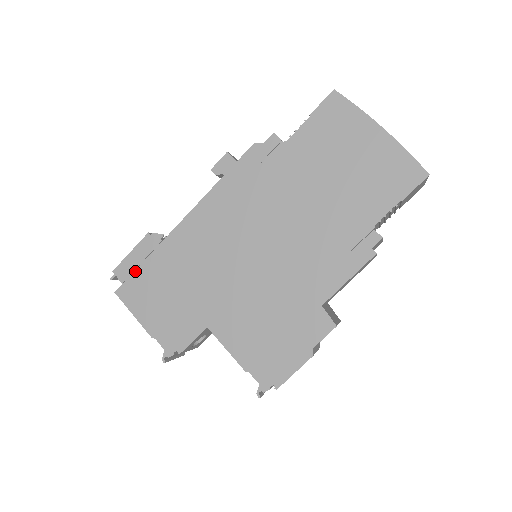
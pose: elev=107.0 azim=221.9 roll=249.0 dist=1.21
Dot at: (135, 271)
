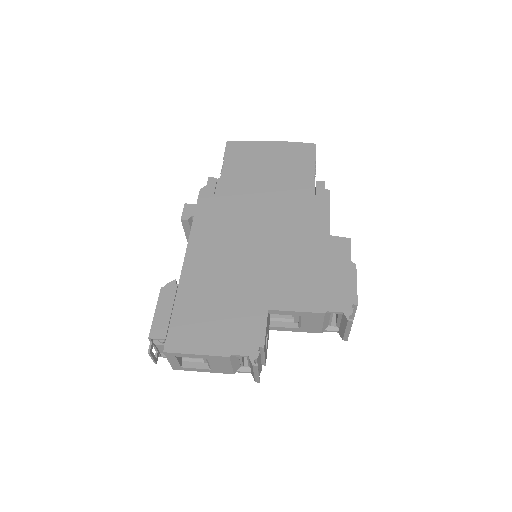
Dot at: (171, 321)
